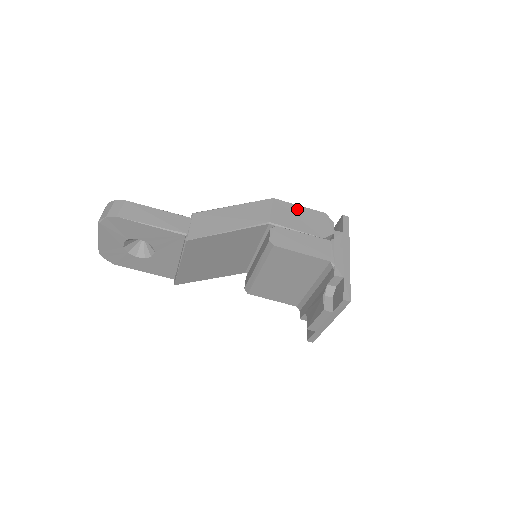
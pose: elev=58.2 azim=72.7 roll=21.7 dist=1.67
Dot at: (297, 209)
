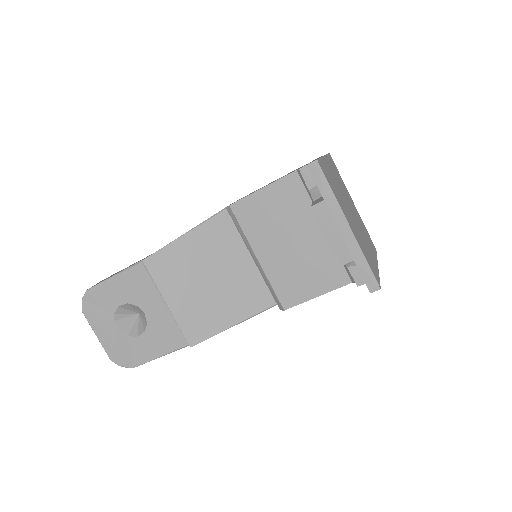
Dot at: occluded
